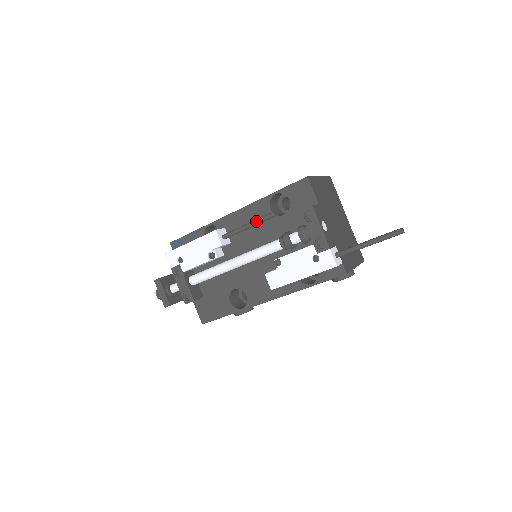
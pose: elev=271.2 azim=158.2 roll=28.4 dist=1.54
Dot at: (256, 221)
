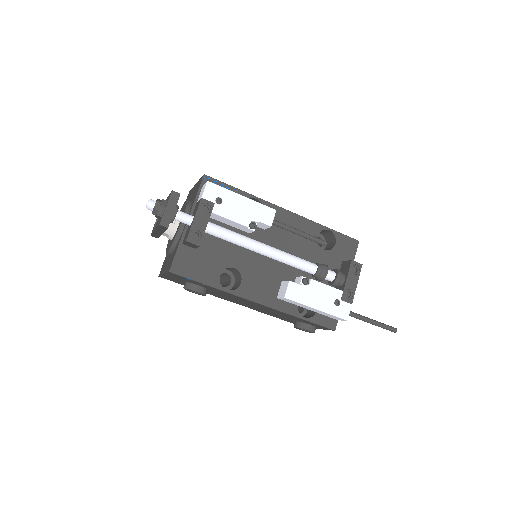
Dot at: (310, 235)
